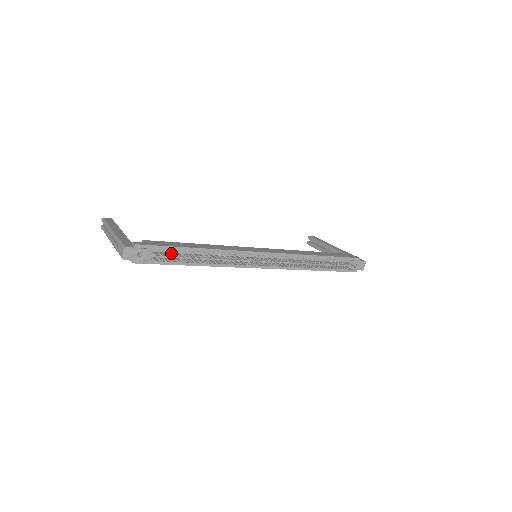
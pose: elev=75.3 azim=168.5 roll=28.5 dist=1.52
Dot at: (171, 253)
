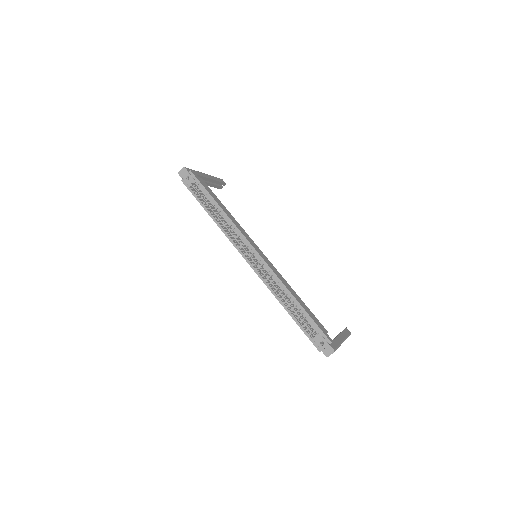
Dot at: (203, 193)
